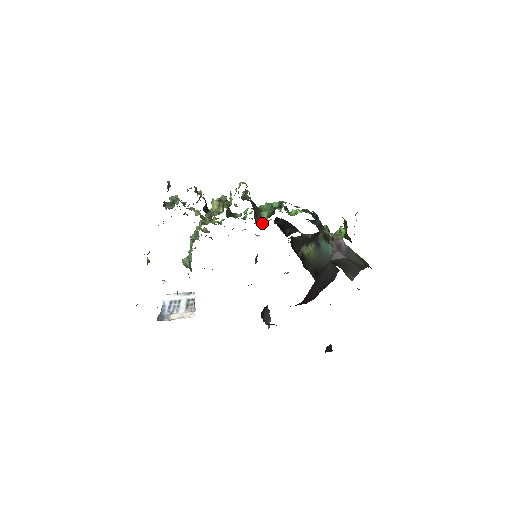
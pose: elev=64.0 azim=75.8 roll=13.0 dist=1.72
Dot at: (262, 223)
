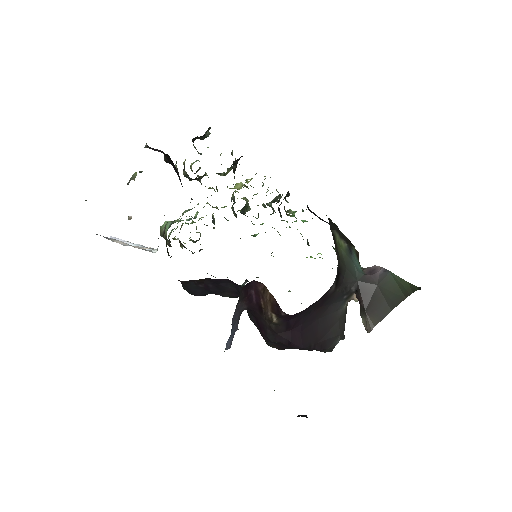
Dot at: occluded
